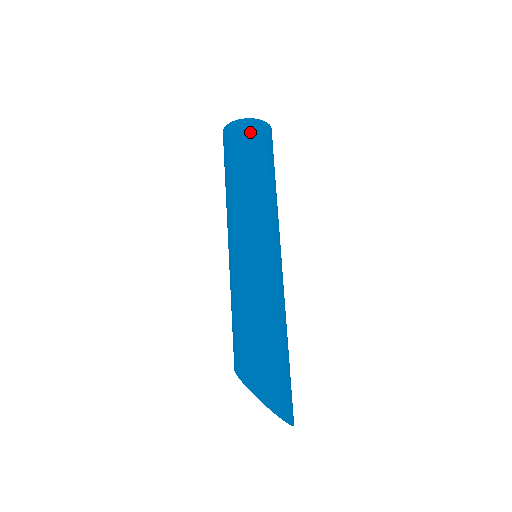
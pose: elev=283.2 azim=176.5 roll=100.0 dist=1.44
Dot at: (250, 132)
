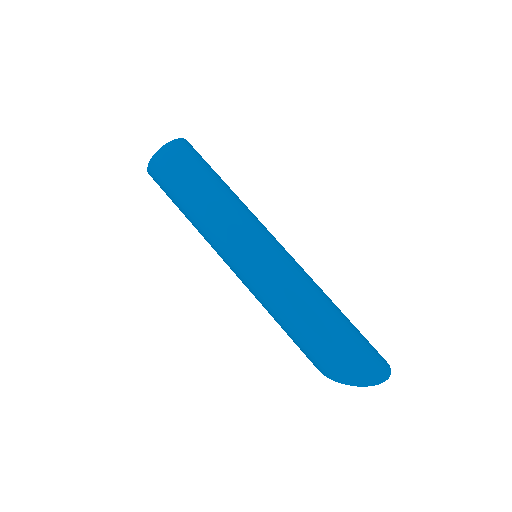
Dot at: (160, 171)
